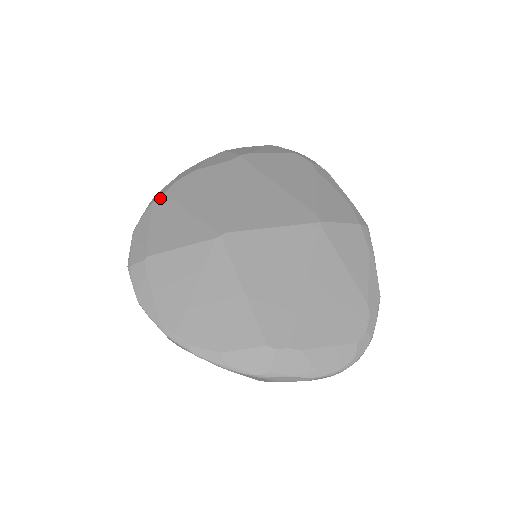
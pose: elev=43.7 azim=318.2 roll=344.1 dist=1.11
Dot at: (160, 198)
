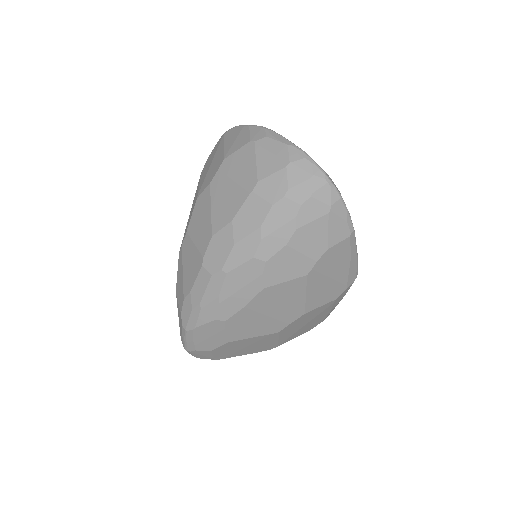
Dot at: occluded
